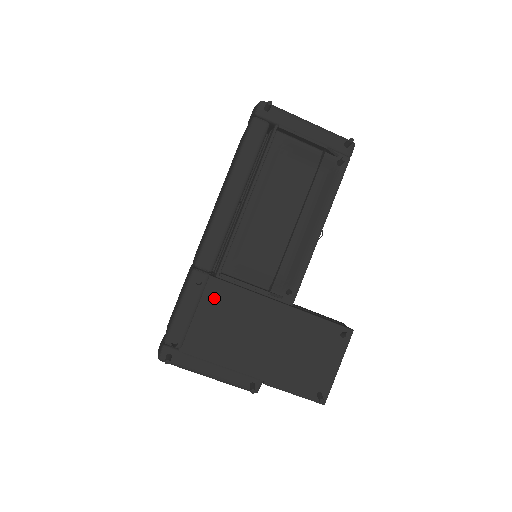
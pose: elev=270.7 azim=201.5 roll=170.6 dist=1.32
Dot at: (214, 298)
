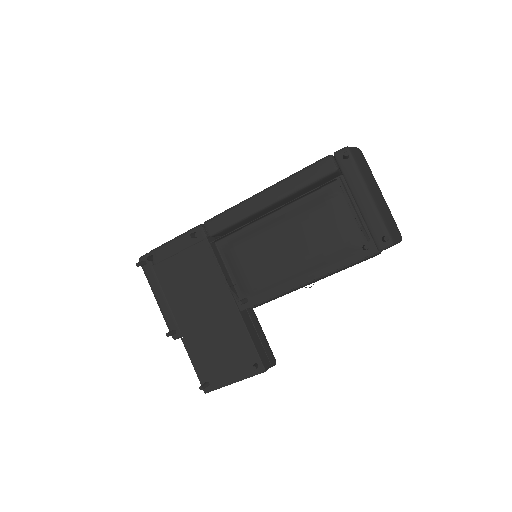
Dot at: (198, 255)
